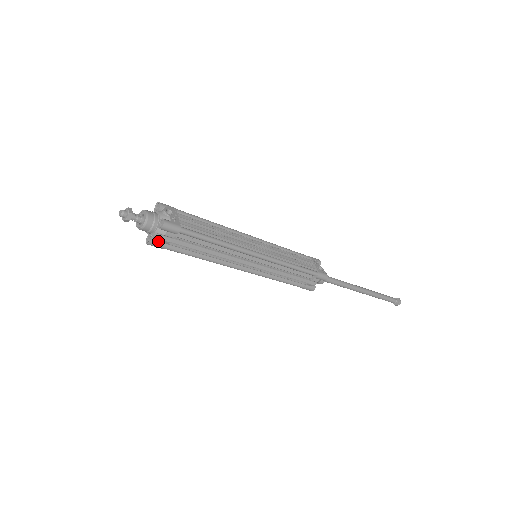
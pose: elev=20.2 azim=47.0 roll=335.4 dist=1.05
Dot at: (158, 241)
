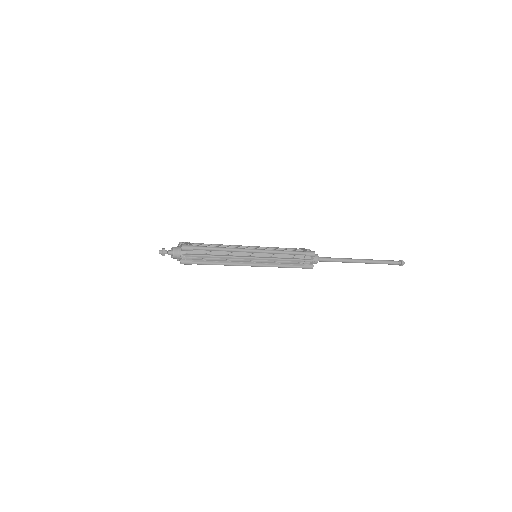
Dot at: (185, 260)
